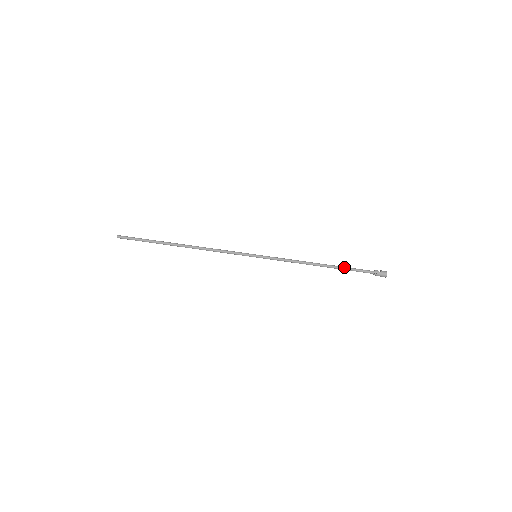
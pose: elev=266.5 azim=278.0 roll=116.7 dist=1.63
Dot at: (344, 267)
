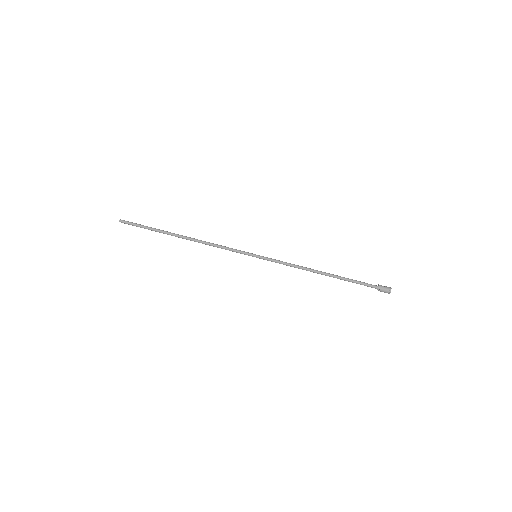
Dot at: (346, 278)
